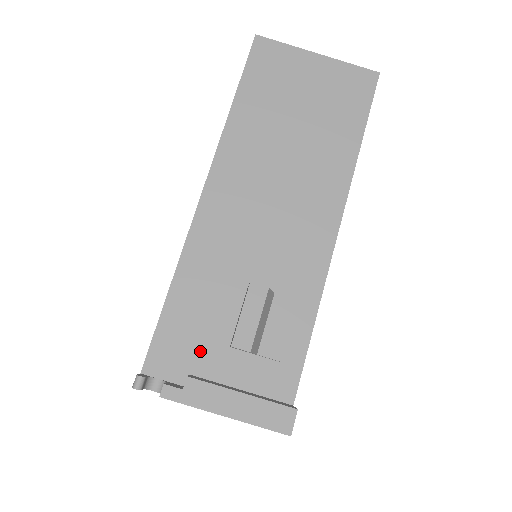
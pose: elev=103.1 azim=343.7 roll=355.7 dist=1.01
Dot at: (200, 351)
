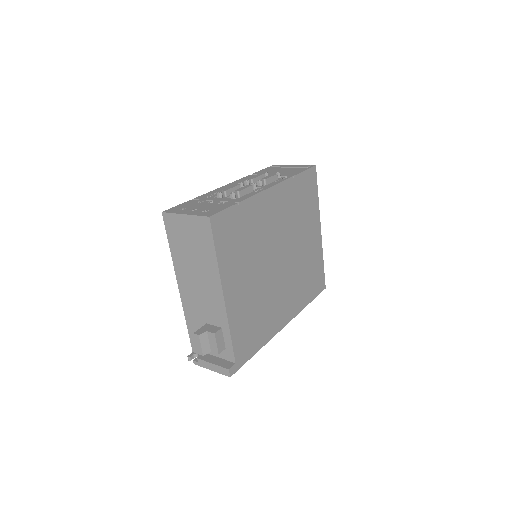
Dot at: occluded
